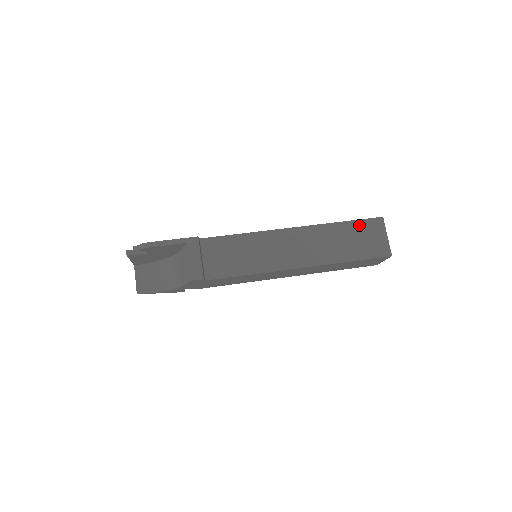
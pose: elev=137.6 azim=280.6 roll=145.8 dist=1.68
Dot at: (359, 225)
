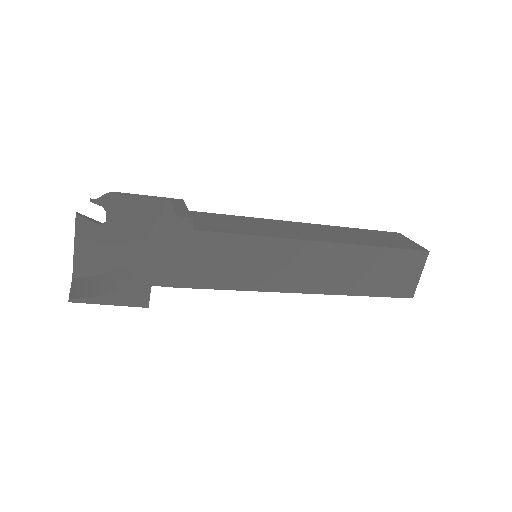
Dot at: (376, 232)
